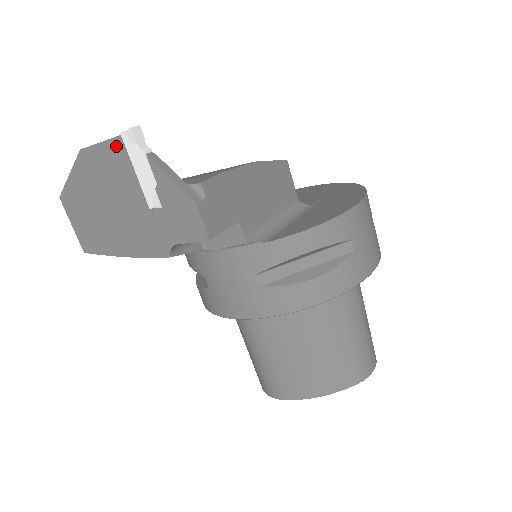
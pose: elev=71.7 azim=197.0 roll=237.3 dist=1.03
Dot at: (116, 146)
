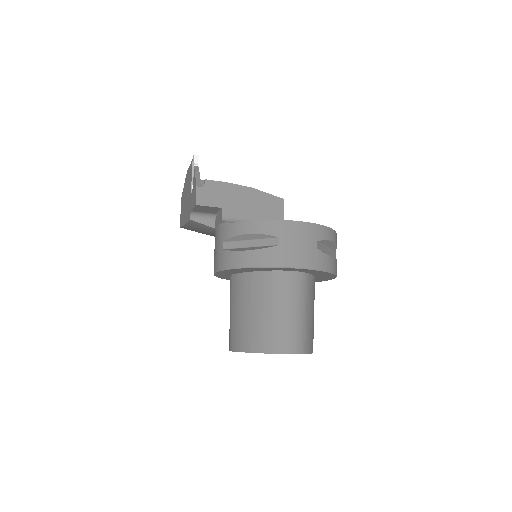
Dot at: (191, 165)
